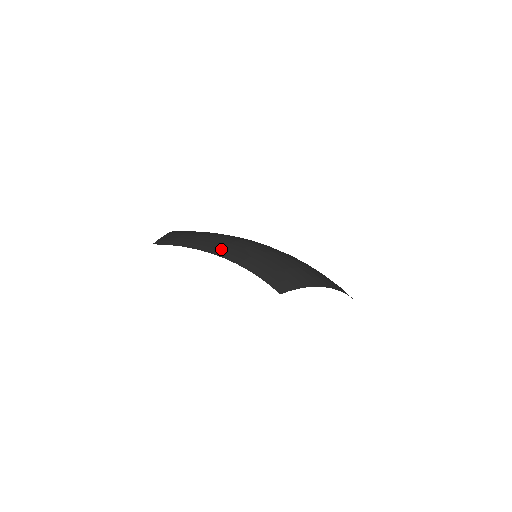
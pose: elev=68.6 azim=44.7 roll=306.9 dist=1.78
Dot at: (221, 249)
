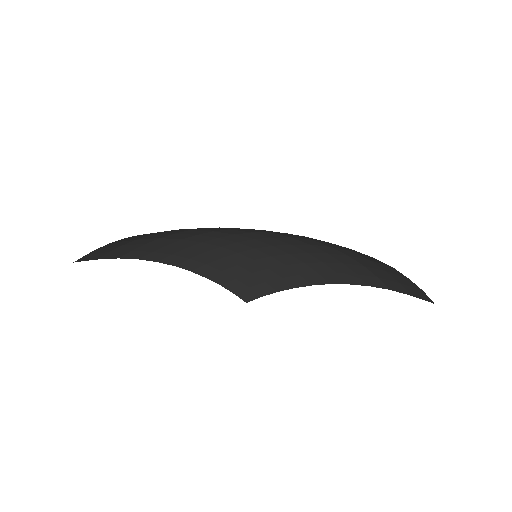
Dot at: (178, 253)
